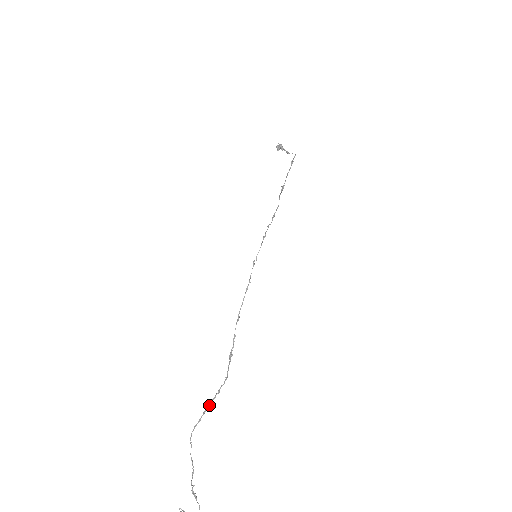
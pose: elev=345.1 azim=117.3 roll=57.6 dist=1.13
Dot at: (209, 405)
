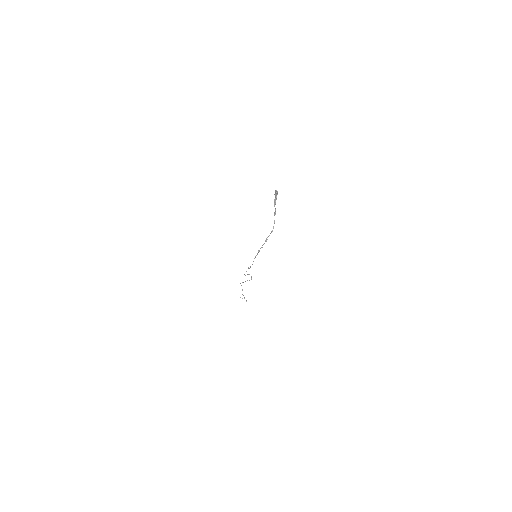
Dot at: occluded
